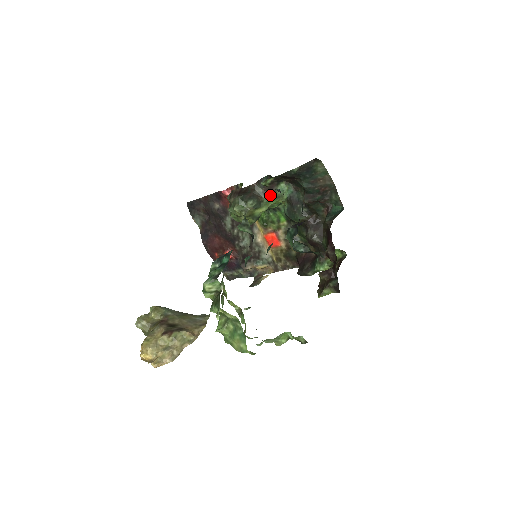
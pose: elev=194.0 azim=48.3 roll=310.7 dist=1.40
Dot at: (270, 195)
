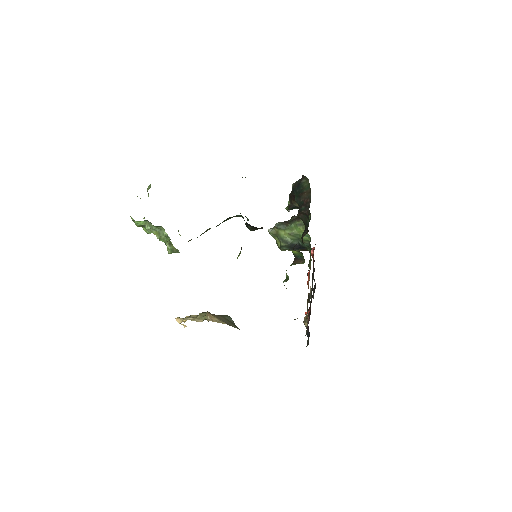
Dot at: (294, 222)
